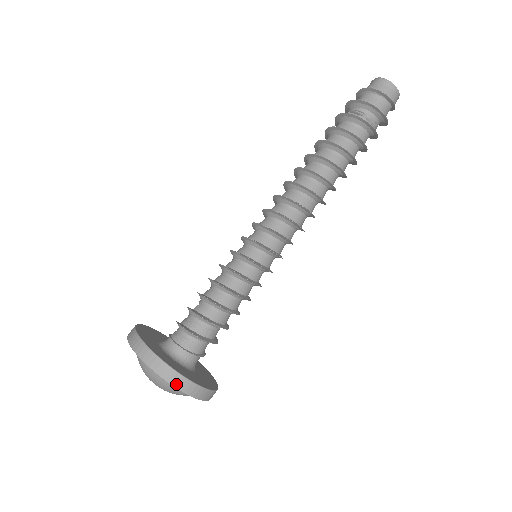
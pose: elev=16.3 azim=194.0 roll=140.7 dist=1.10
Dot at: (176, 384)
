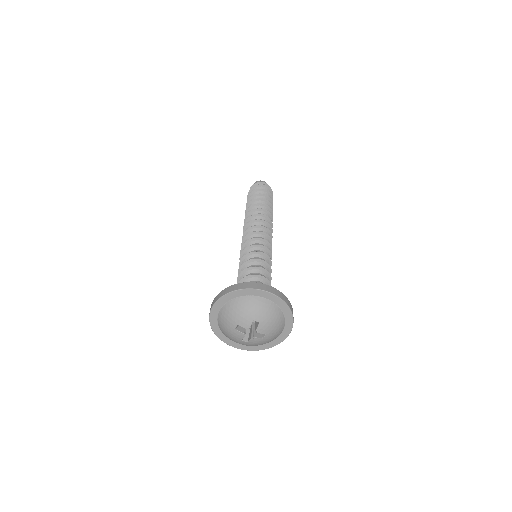
Dot at: (229, 291)
